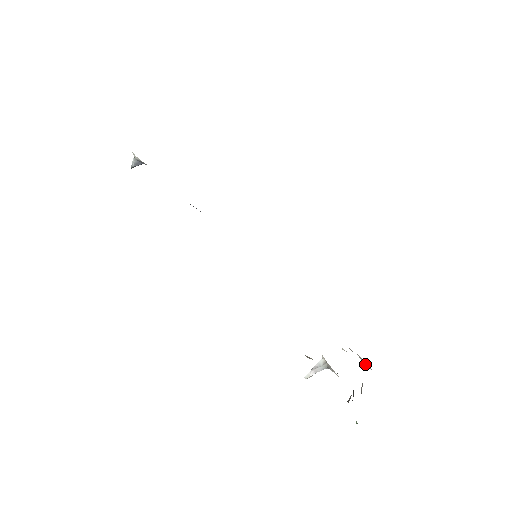
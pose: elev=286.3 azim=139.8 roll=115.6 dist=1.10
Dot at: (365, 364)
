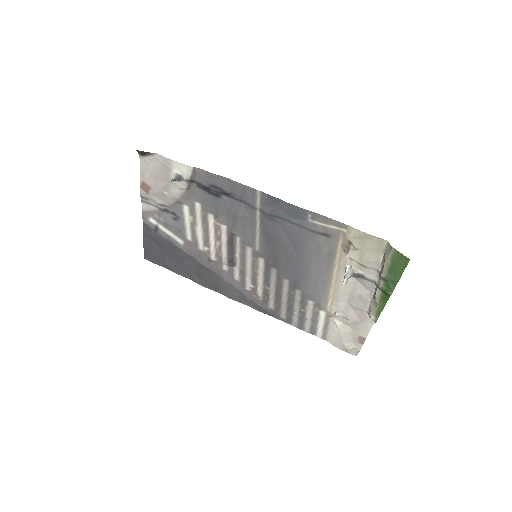
Dot at: (348, 346)
